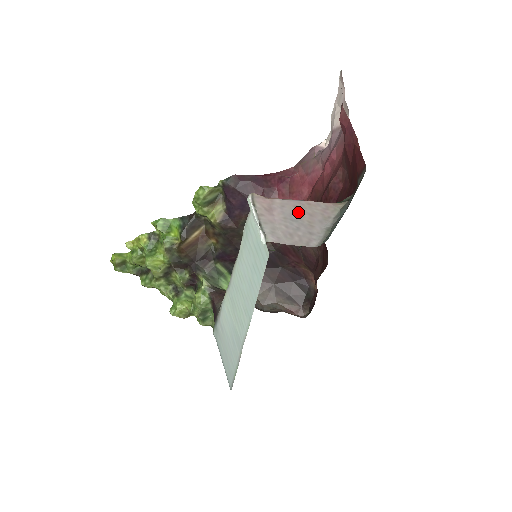
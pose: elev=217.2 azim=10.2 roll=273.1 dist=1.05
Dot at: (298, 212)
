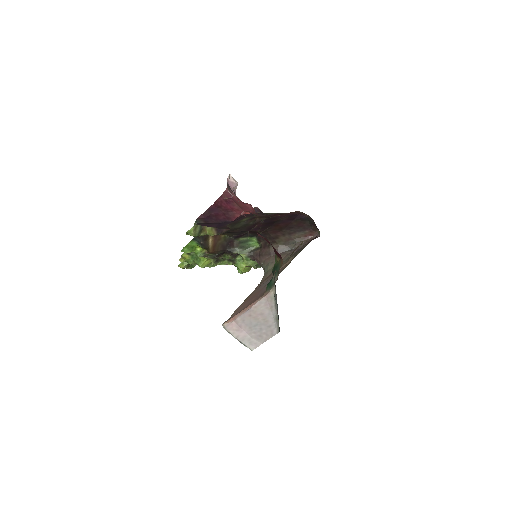
Dot at: (254, 318)
